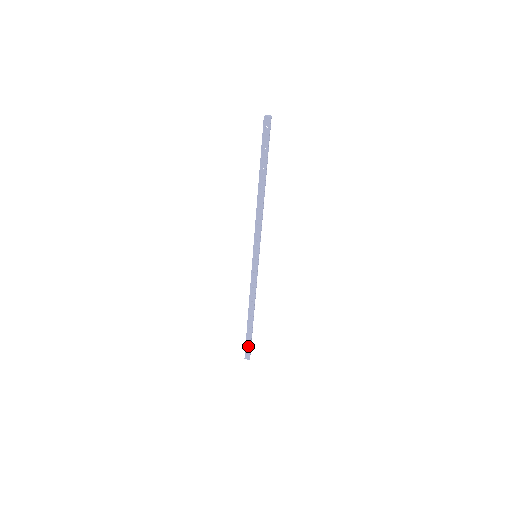
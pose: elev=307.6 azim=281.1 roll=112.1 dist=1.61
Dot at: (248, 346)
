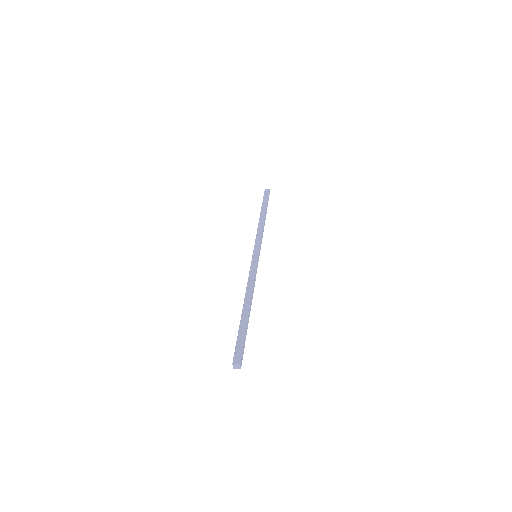
Dot at: (240, 343)
